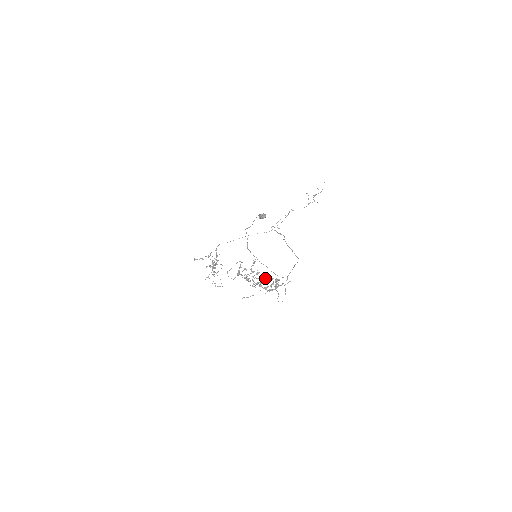
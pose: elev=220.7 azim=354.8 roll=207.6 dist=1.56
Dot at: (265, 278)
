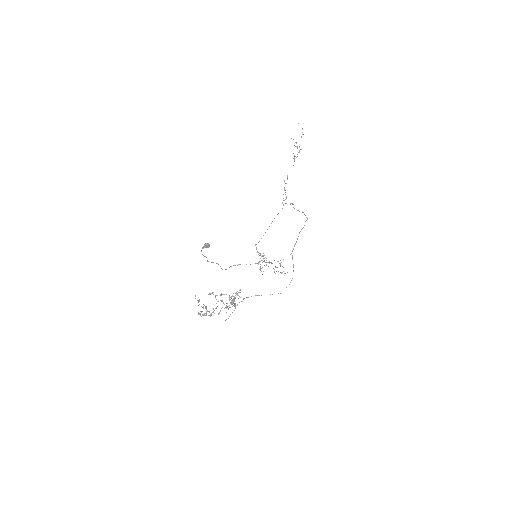
Dot at: occluded
